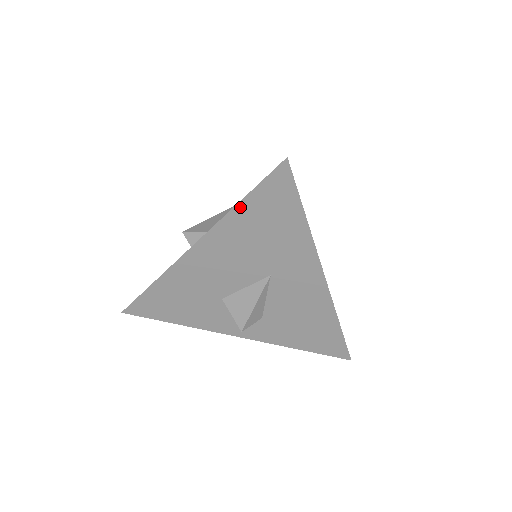
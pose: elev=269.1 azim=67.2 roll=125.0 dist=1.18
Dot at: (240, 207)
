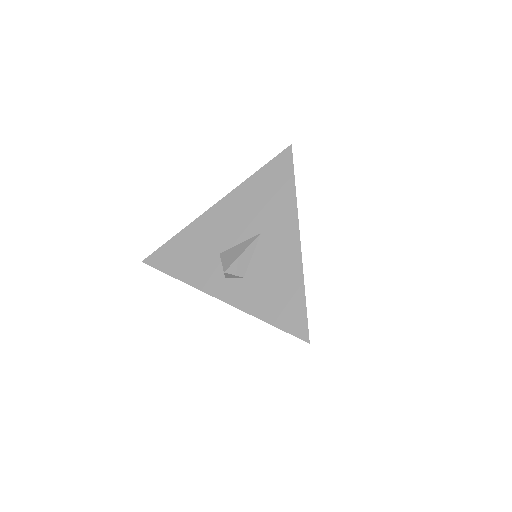
Dot at: (256, 175)
